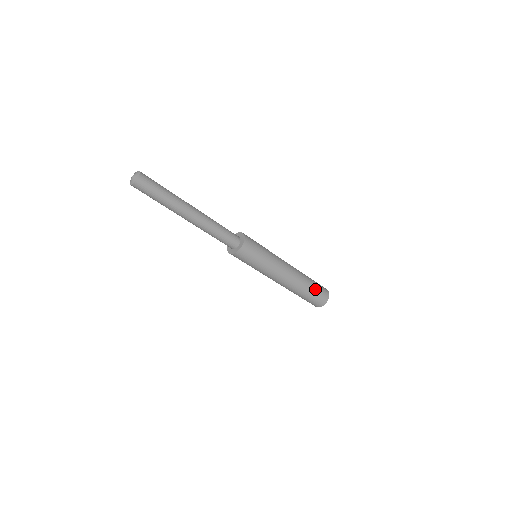
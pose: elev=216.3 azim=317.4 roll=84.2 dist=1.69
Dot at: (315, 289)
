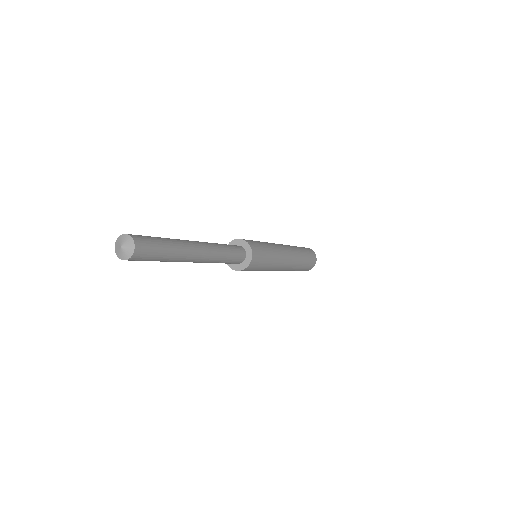
Dot at: (307, 259)
